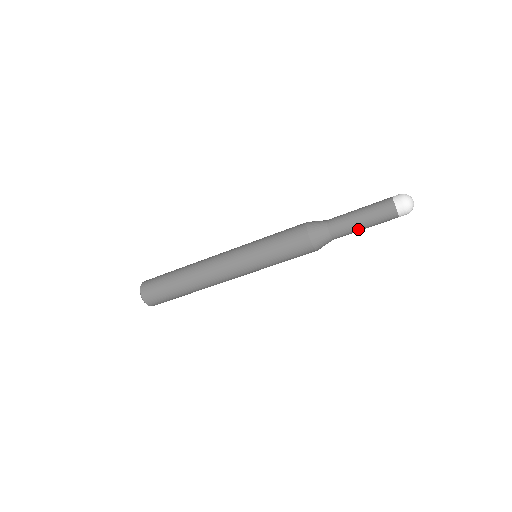
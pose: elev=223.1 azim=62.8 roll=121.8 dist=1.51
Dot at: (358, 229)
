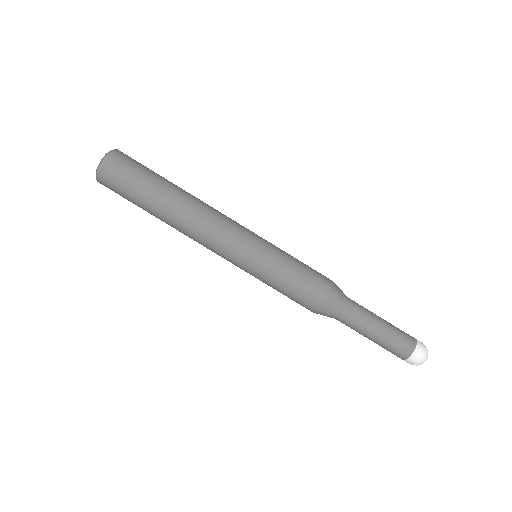
Dot at: (365, 335)
